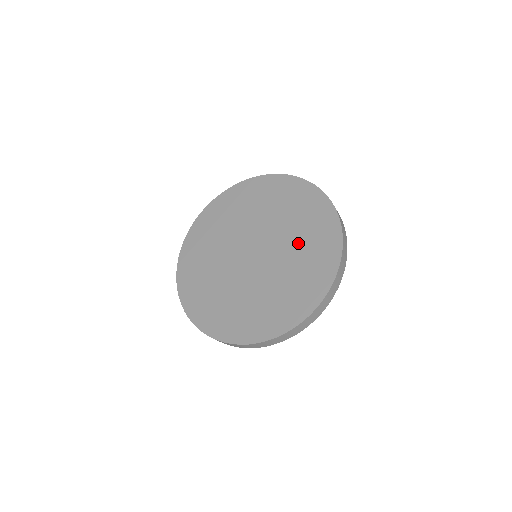
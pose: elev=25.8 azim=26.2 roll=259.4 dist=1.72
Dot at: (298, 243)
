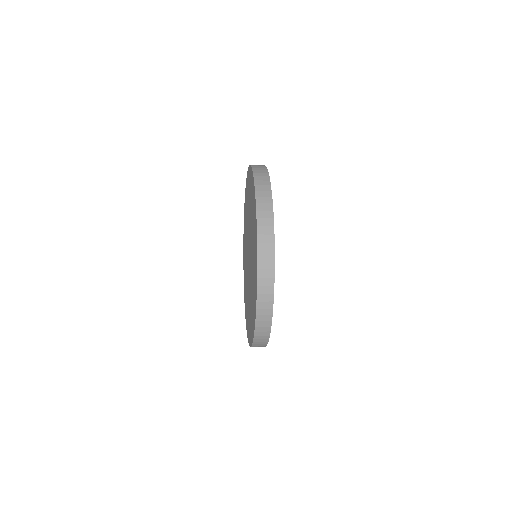
Dot at: (252, 279)
